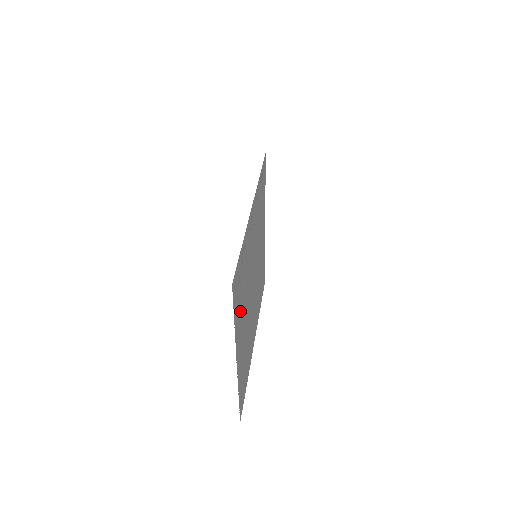
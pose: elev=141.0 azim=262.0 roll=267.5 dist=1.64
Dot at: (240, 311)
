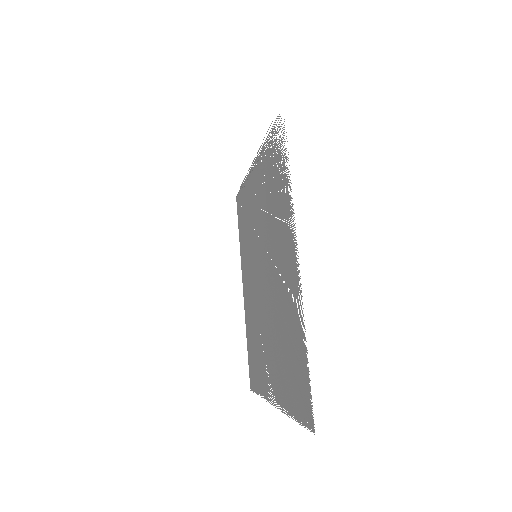
Dot at: (281, 202)
